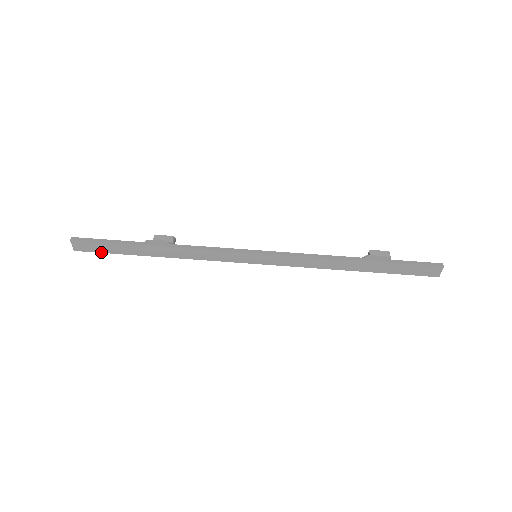
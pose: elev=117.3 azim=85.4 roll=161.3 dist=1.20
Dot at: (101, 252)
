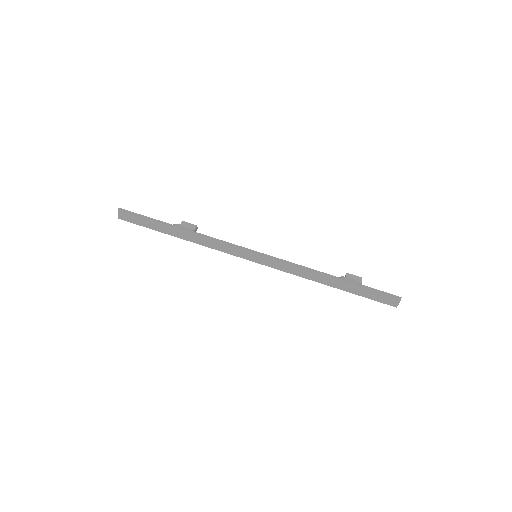
Dot at: (138, 224)
